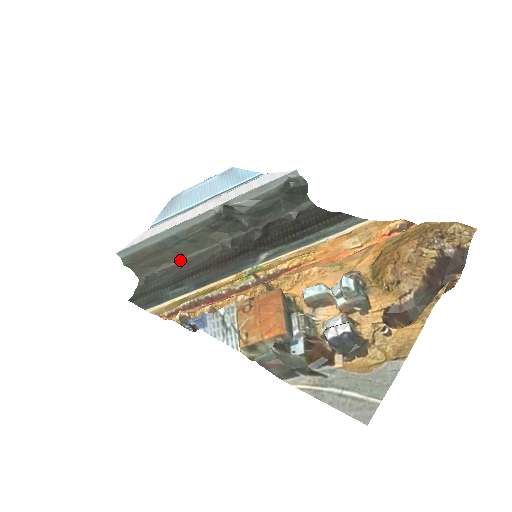
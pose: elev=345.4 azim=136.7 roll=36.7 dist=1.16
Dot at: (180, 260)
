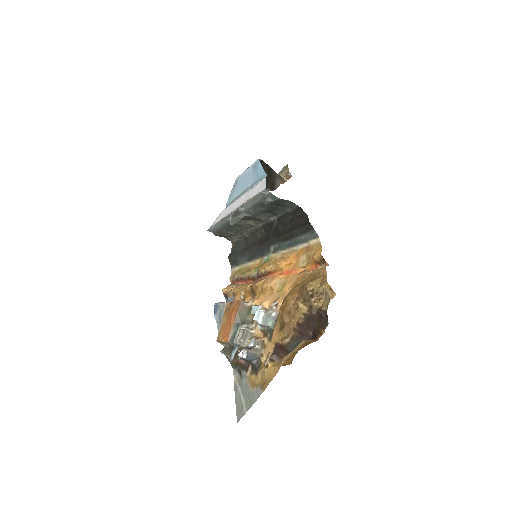
Dot at: (244, 234)
